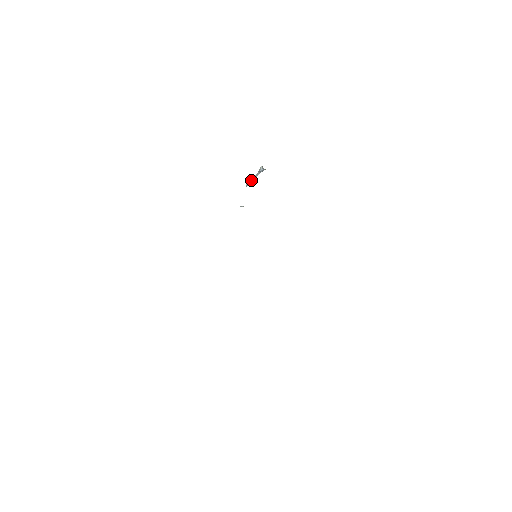
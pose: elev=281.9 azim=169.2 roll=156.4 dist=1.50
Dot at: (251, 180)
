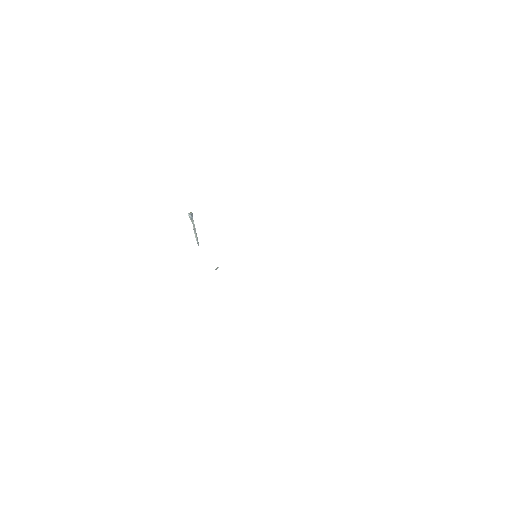
Dot at: (195, 234)
